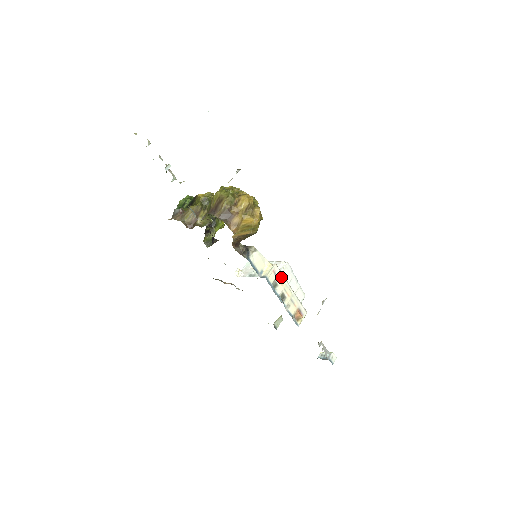
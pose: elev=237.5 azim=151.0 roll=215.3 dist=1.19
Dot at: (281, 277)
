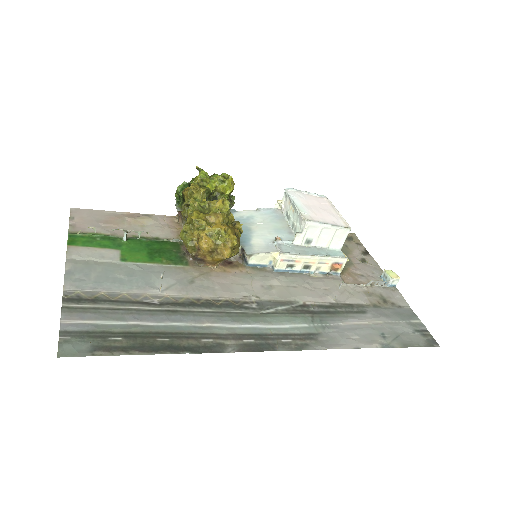
Dot at: (295, 258)
